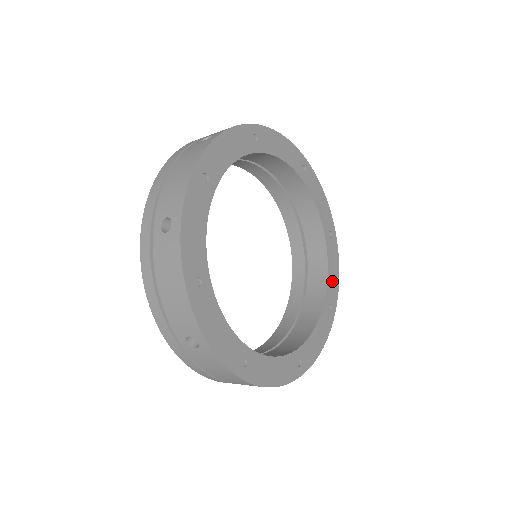
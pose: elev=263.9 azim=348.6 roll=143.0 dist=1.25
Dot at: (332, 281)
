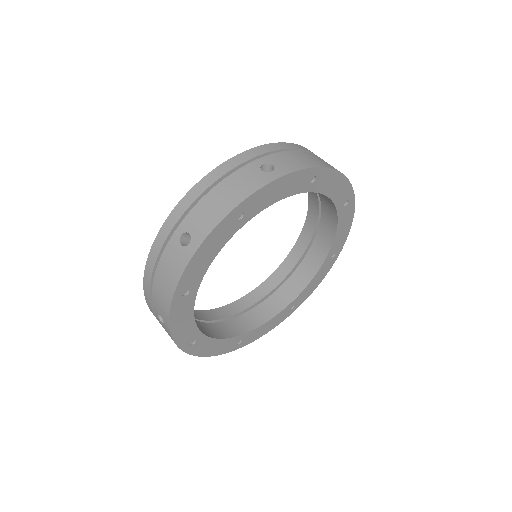
Dot at: (259, 331)
